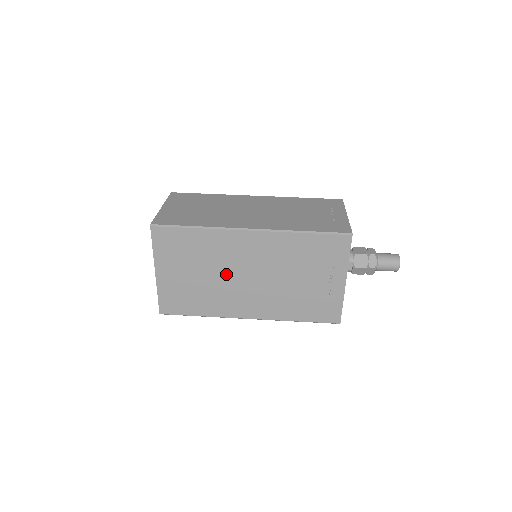
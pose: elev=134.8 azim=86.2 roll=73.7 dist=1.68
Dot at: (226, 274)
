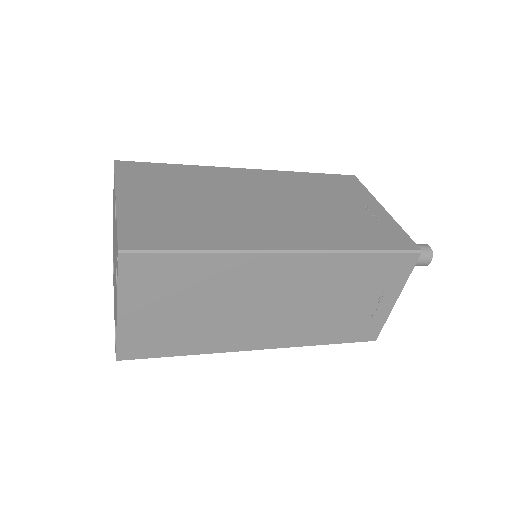
Dot at: (229, 201)
